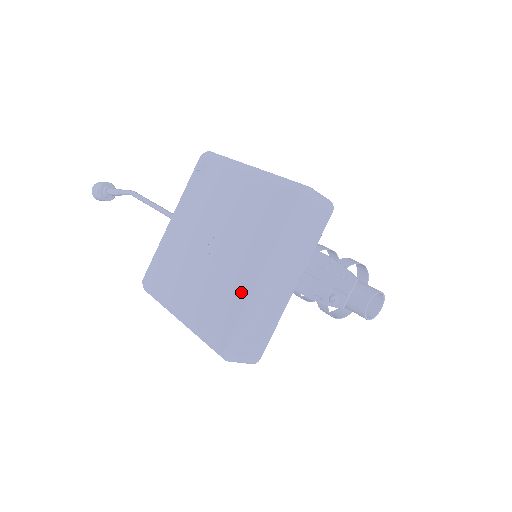
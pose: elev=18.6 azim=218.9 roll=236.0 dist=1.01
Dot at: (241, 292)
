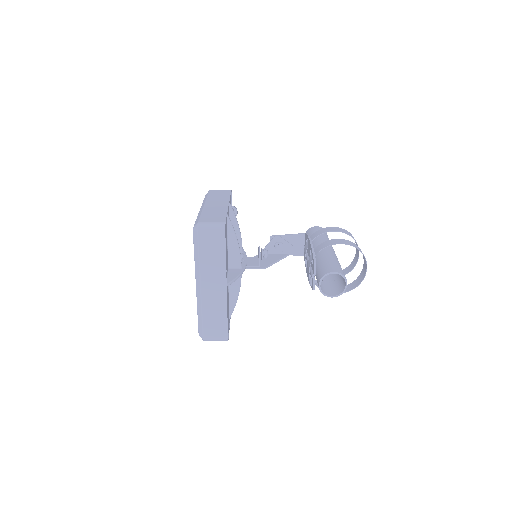
Dot at: occluded
